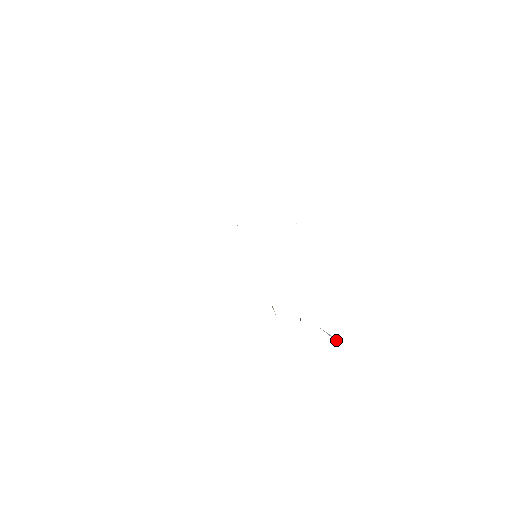
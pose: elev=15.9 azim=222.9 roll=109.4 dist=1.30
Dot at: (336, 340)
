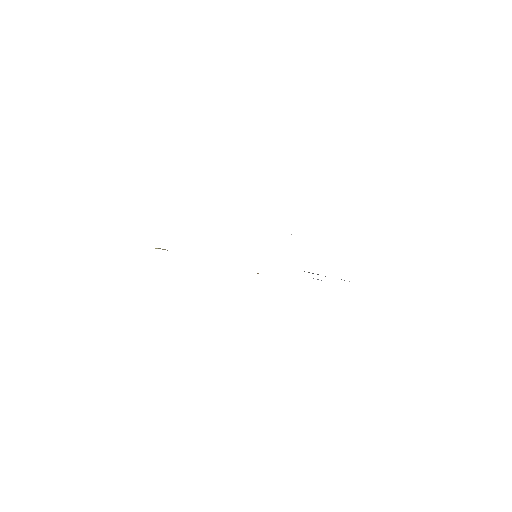
Dot at: occluded
